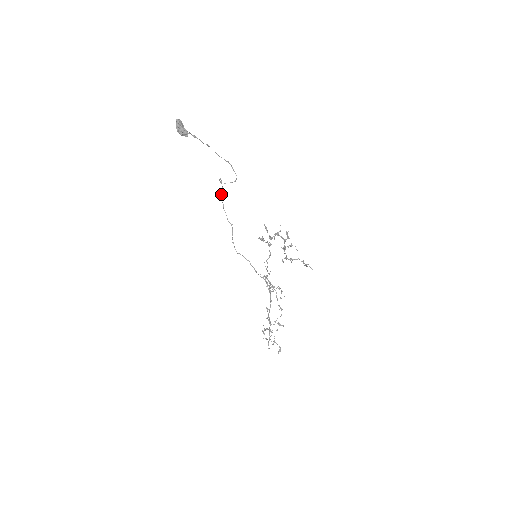
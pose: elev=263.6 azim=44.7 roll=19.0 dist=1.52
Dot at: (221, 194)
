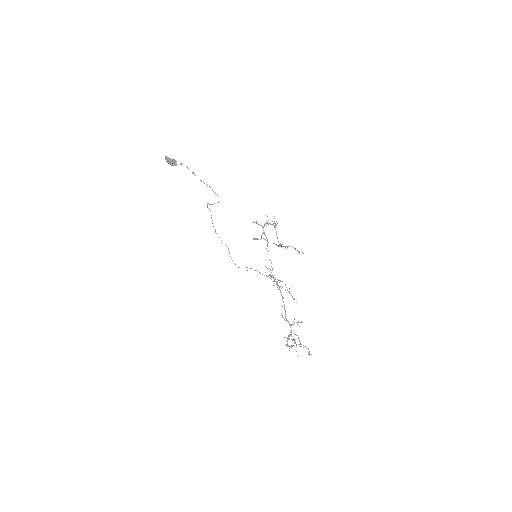
Dot at: occluded
